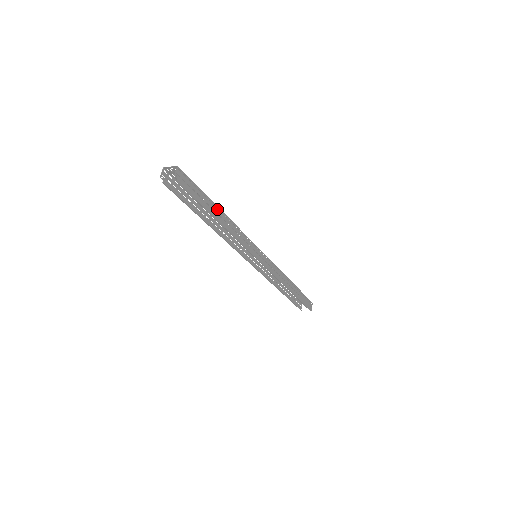
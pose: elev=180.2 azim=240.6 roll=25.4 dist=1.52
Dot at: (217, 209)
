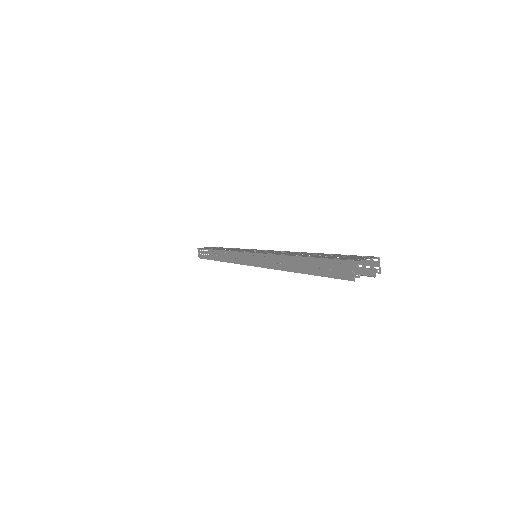
Dot at: occluded
